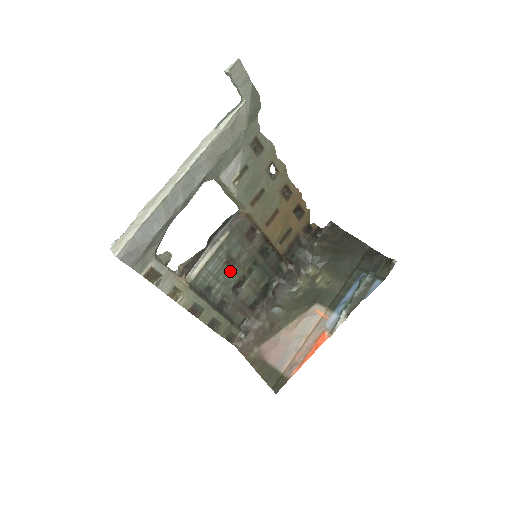
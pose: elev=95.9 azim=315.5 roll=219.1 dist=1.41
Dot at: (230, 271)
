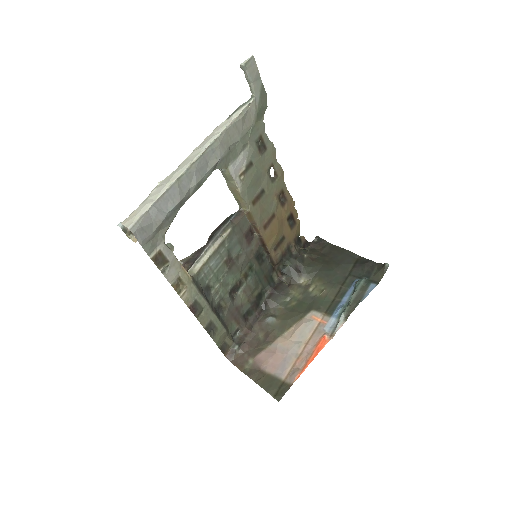
Dot at: (229, 272)
